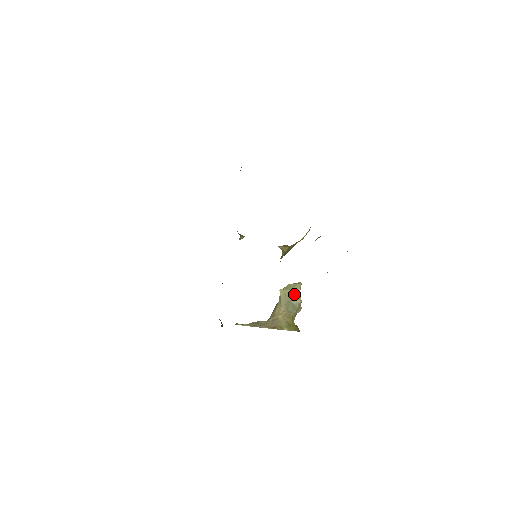
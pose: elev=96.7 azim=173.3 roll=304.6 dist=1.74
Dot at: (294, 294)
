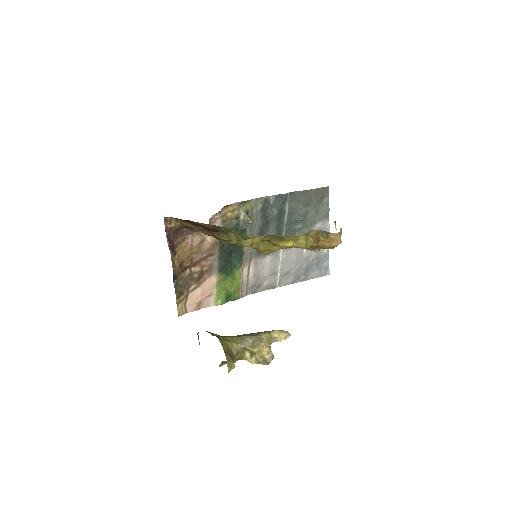
Dot at: (268, 331)
